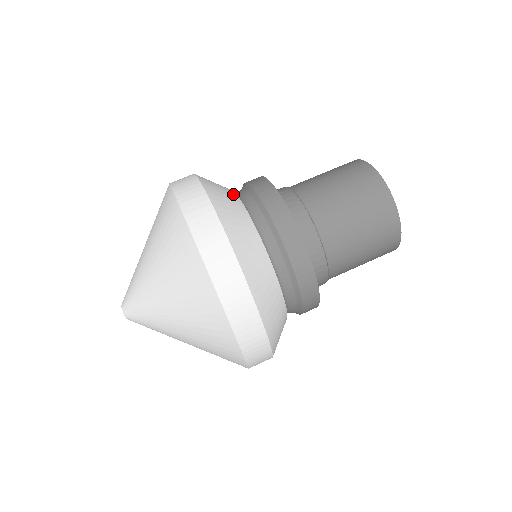
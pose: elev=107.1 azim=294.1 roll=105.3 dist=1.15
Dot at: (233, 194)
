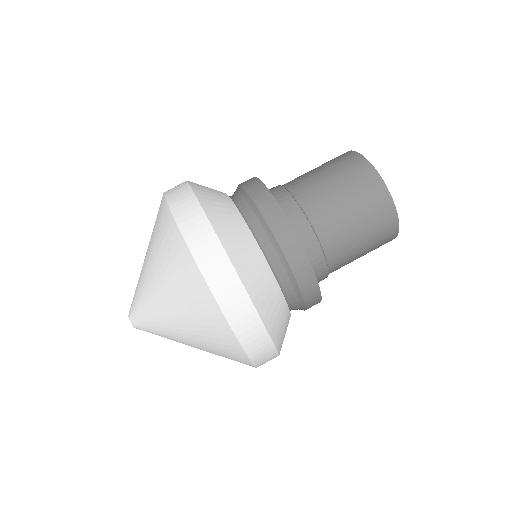
Dot at: occluded
